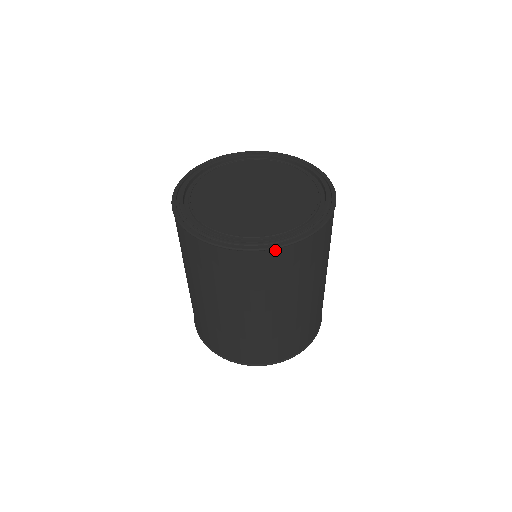
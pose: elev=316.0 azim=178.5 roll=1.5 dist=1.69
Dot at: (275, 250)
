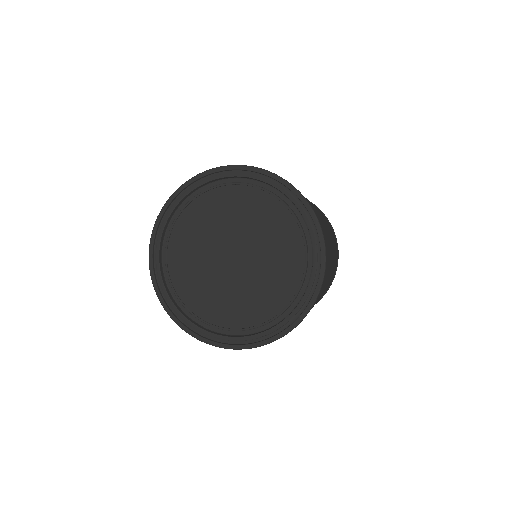
Dot at: (316, 297)
